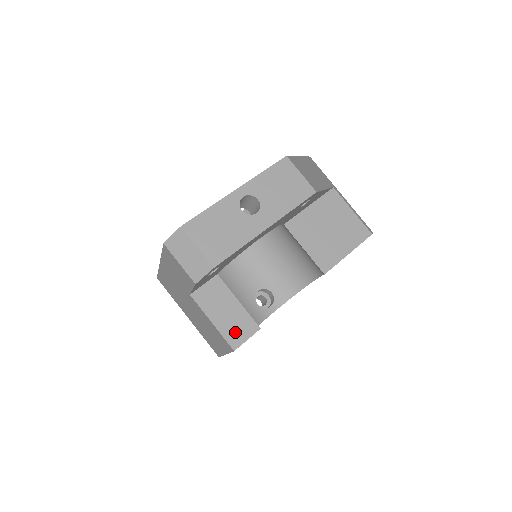
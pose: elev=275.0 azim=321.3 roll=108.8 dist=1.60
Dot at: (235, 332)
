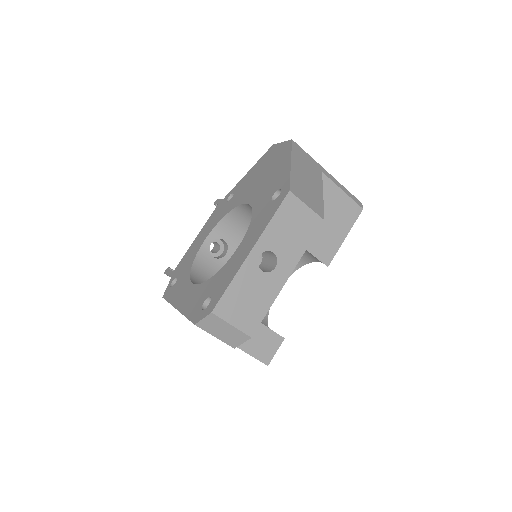
Dot at: (265, 351)
